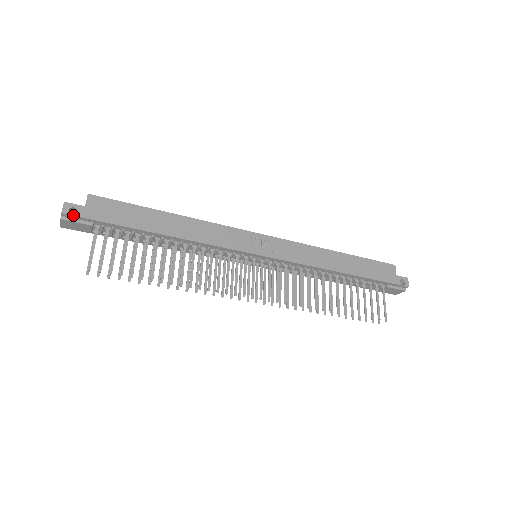
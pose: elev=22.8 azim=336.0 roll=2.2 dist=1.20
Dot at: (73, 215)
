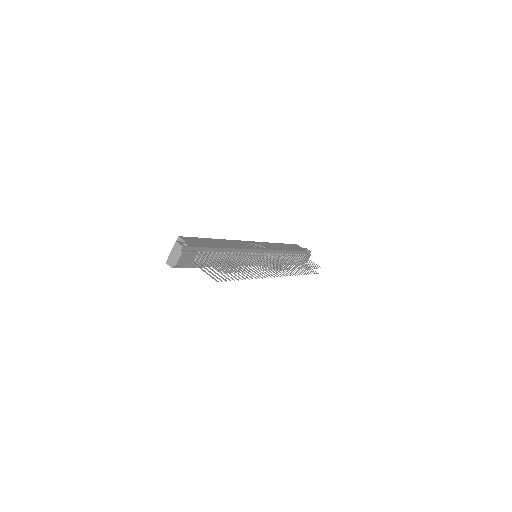
Dot at: (188, 246)
